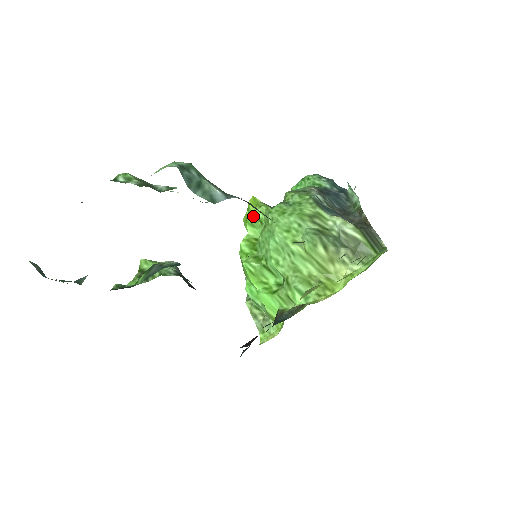
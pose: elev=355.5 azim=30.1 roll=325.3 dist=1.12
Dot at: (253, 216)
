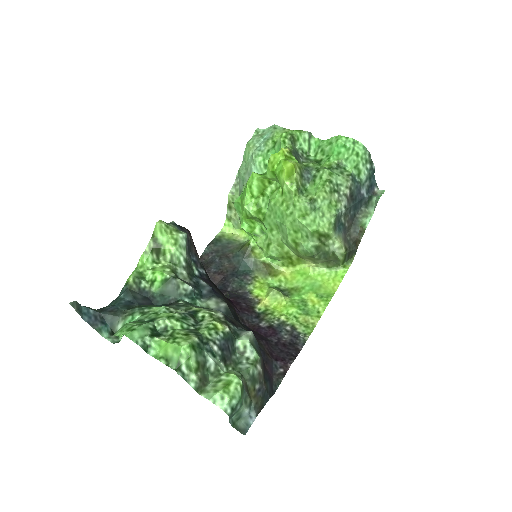
Dot at: (280, 179)
